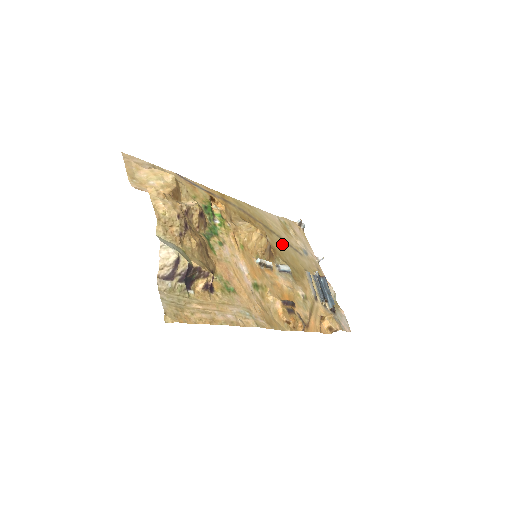
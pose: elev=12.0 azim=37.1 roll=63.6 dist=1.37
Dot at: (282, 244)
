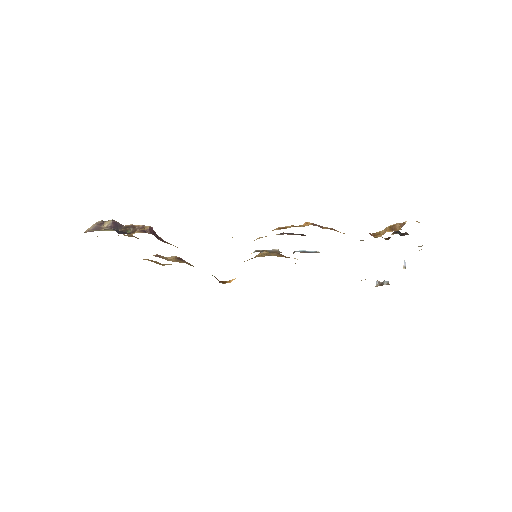
Dot at: occluded
